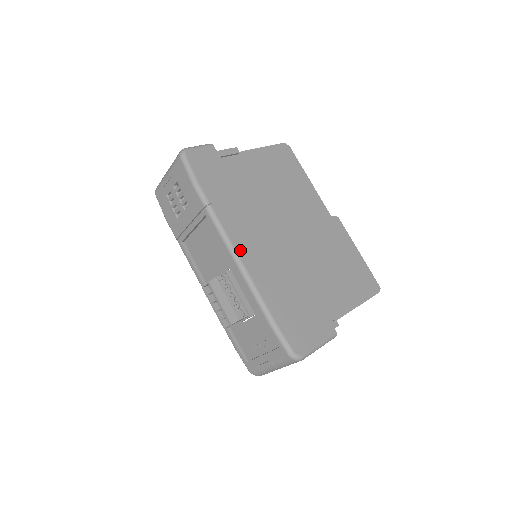
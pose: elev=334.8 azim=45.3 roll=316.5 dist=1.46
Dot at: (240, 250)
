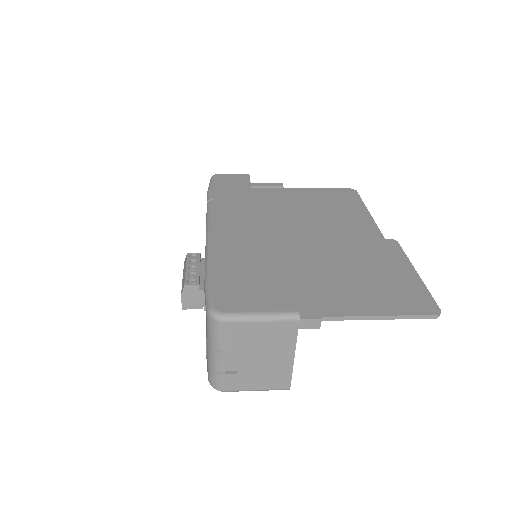
Dot at: (216, 227)
